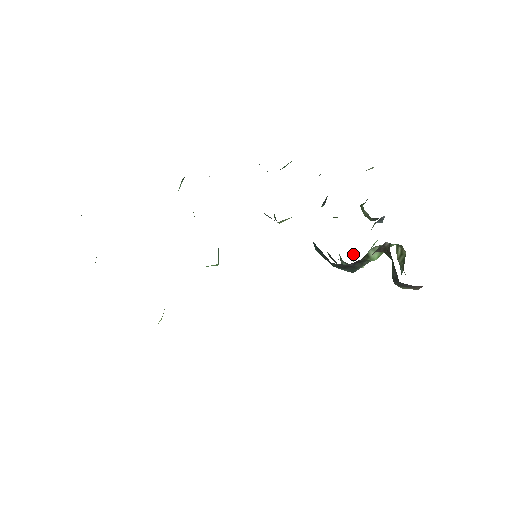
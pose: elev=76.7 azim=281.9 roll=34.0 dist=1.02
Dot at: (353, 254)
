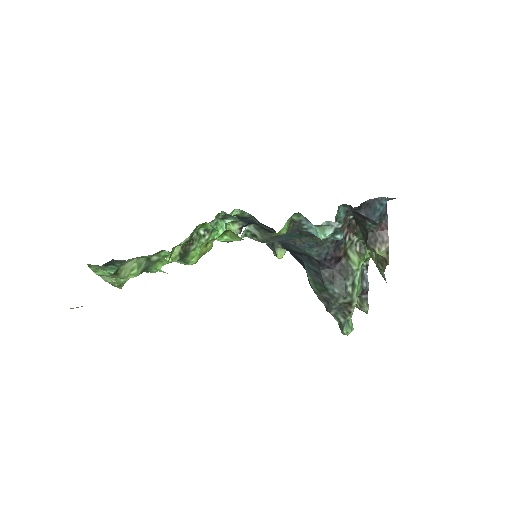
Dot at: occluded
